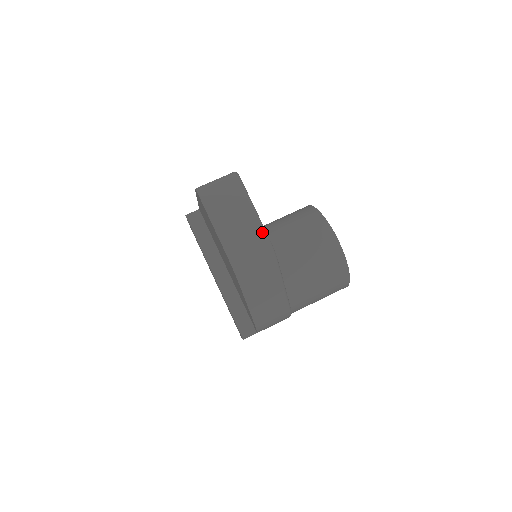
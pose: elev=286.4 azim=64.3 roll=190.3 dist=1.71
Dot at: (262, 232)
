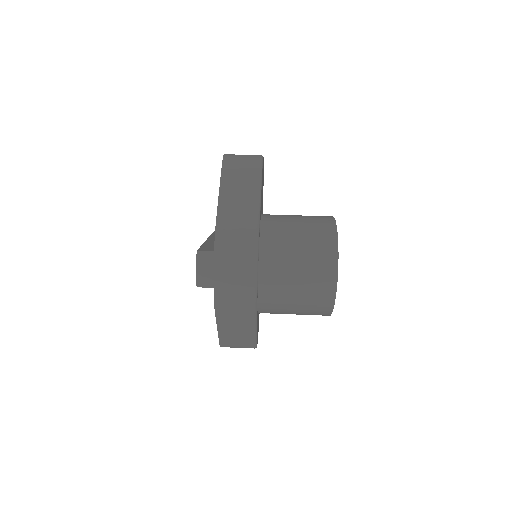
Dot at: occluded
